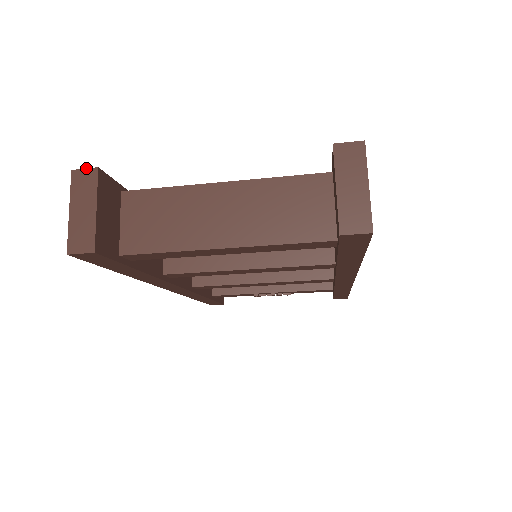
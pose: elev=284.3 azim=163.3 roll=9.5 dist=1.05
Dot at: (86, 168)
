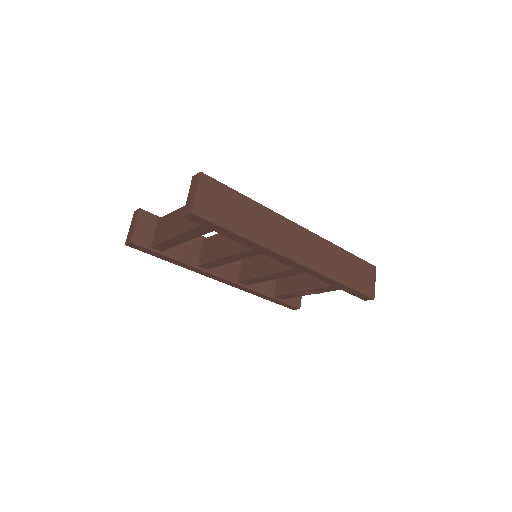
Dot at: (137, 209)
